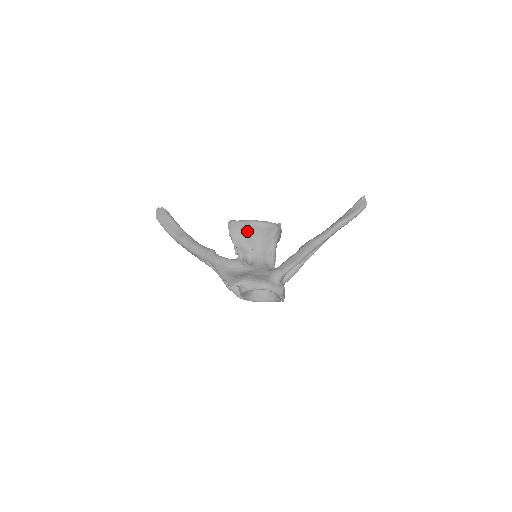
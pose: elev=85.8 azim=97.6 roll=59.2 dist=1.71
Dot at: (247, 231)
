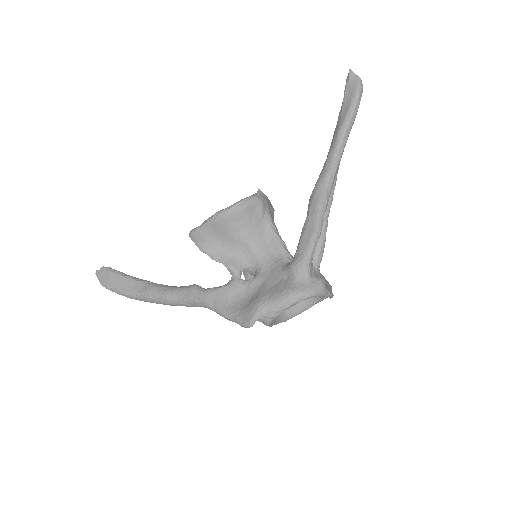
Dot at: (221, 232)
